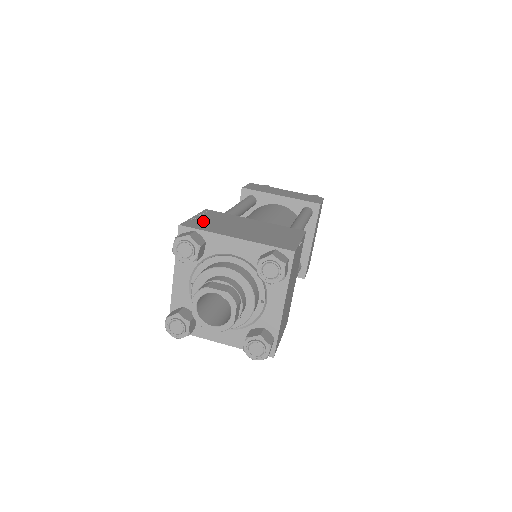
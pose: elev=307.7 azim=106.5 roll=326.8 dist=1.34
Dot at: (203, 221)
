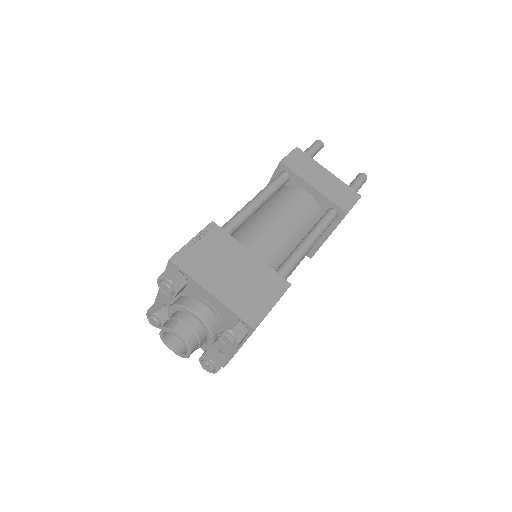
Dot at: (196, 252)
